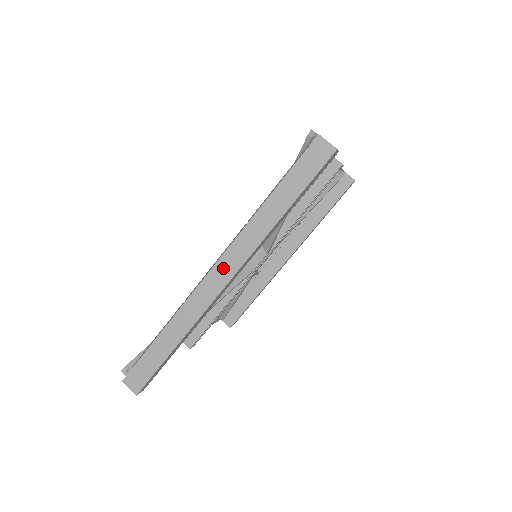
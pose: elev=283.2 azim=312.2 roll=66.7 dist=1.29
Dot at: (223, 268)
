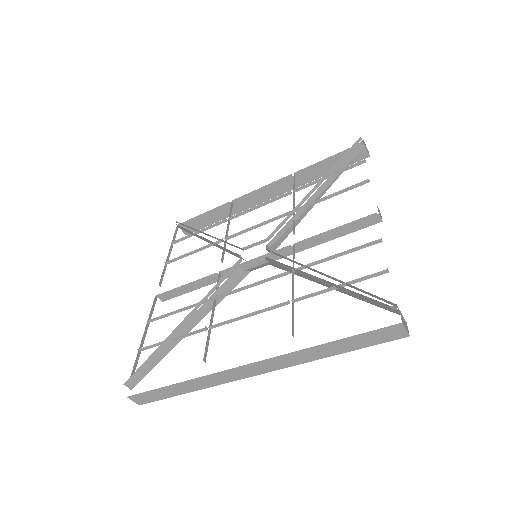
Dot at: (256, 368)
